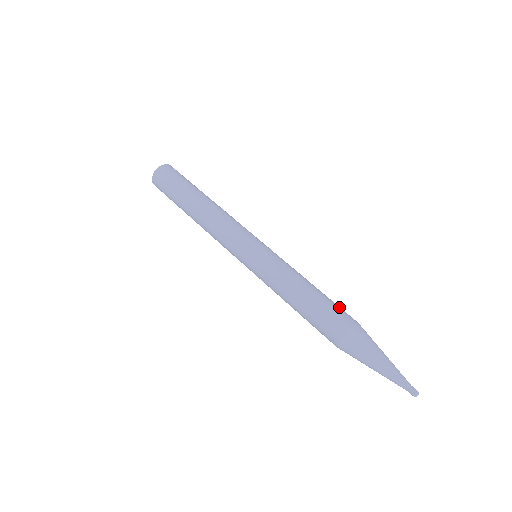
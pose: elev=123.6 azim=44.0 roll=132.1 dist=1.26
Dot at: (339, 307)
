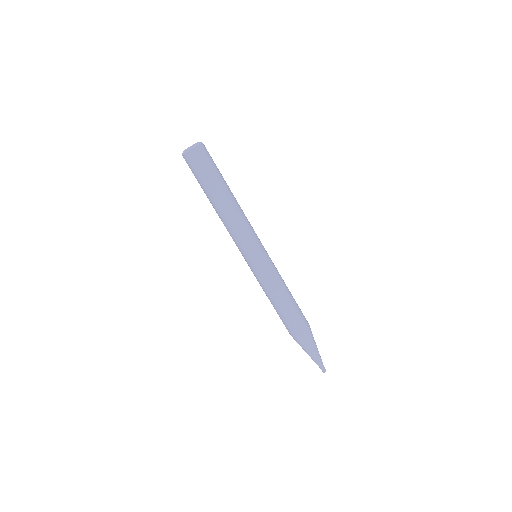
Dot at: (301, 311)
